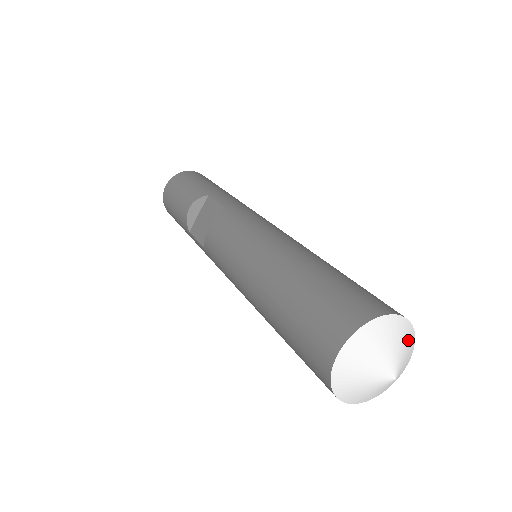
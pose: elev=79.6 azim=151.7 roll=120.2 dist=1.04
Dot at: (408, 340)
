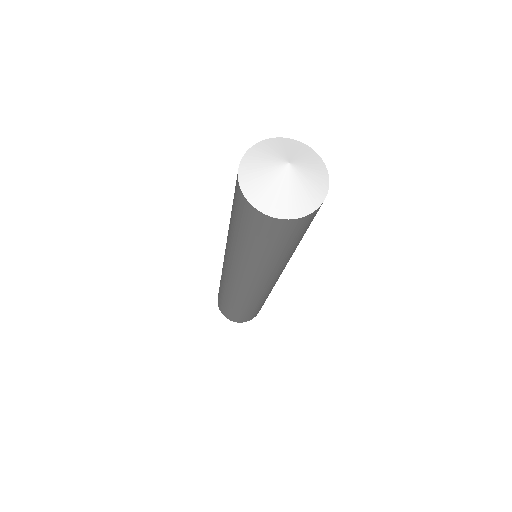
Dot at: (316, 165)
